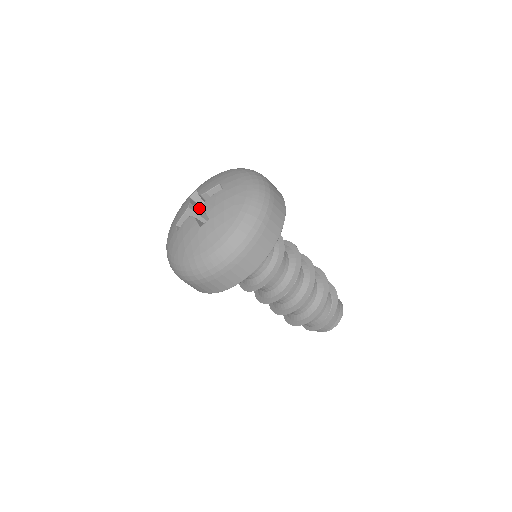
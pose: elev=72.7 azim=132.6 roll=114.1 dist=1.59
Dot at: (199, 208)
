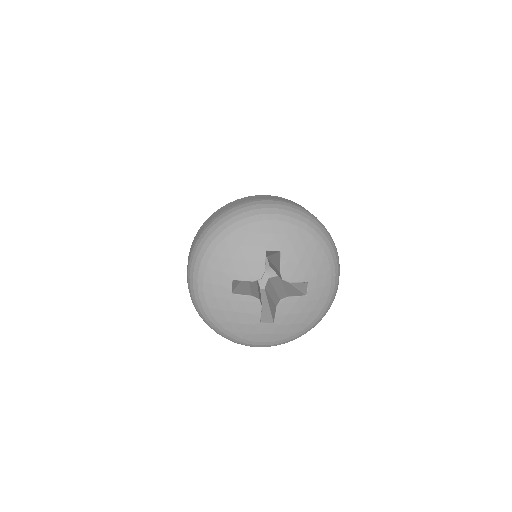
Dot at: occluded
